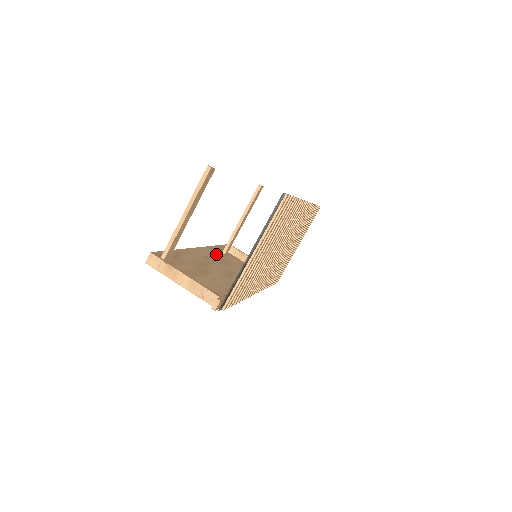
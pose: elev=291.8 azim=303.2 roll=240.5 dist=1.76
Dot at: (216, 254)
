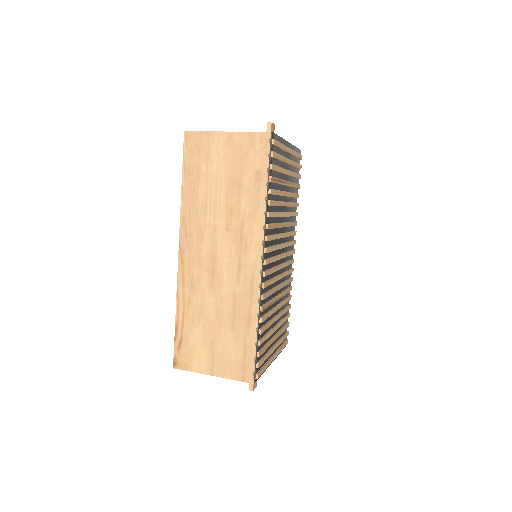
Dot at: (180, 315)
